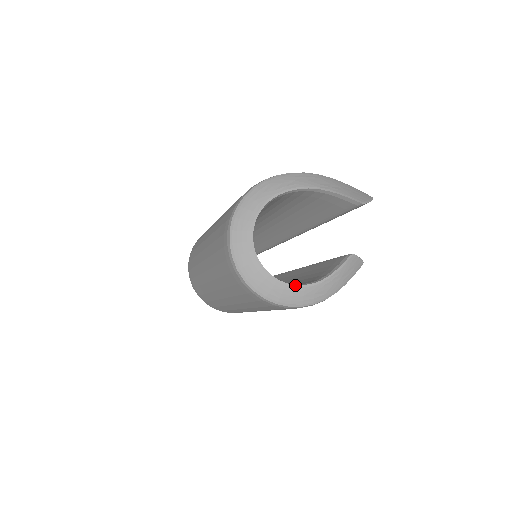
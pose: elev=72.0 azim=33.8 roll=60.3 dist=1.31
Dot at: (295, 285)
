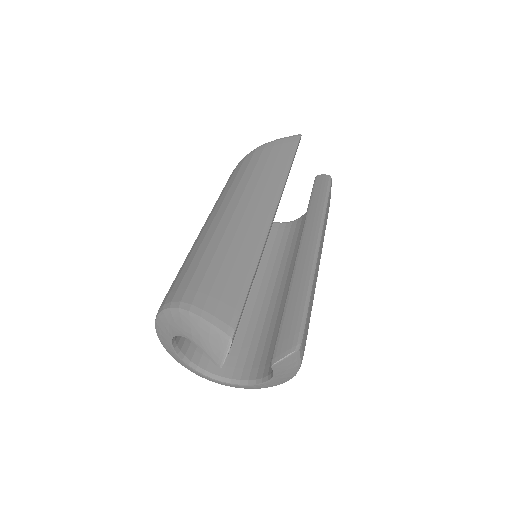
Dot at: (256, 384)
